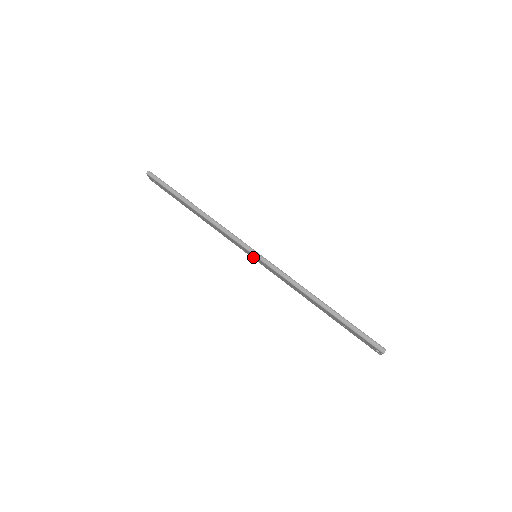
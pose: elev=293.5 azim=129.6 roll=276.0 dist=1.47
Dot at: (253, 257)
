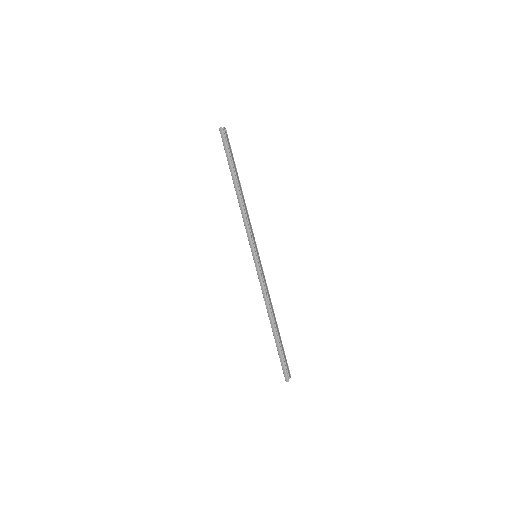
Dot at: occluded
